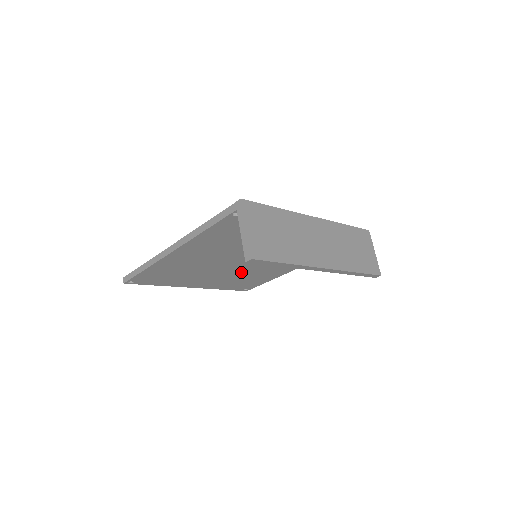
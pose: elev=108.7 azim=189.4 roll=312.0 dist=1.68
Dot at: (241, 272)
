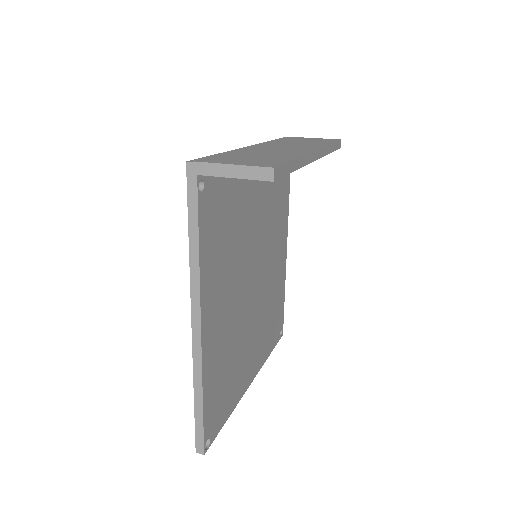
Dot at: (263, 304)
